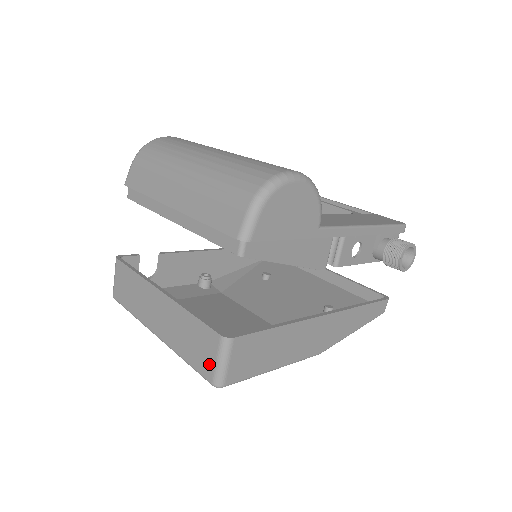
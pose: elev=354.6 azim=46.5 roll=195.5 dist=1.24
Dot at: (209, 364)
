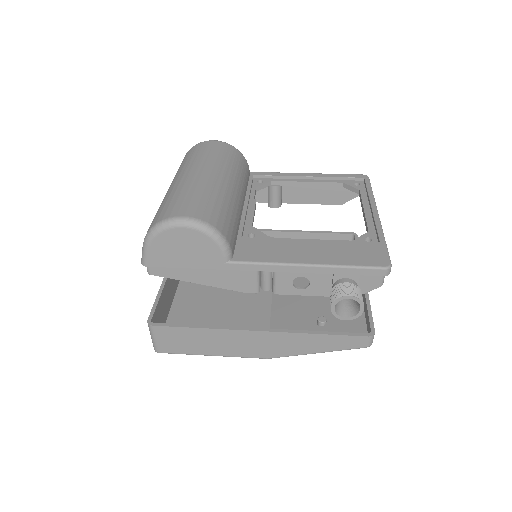
Dot at: occluded
